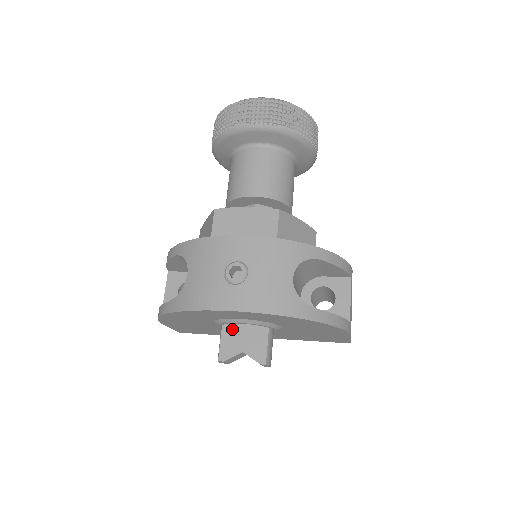
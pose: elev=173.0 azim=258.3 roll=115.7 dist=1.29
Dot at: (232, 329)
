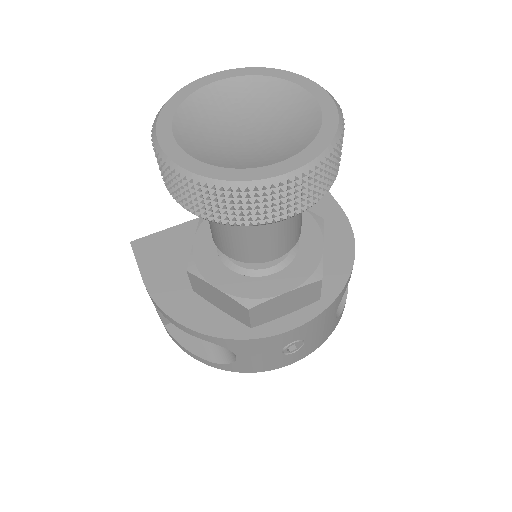
Dot at: occluded
